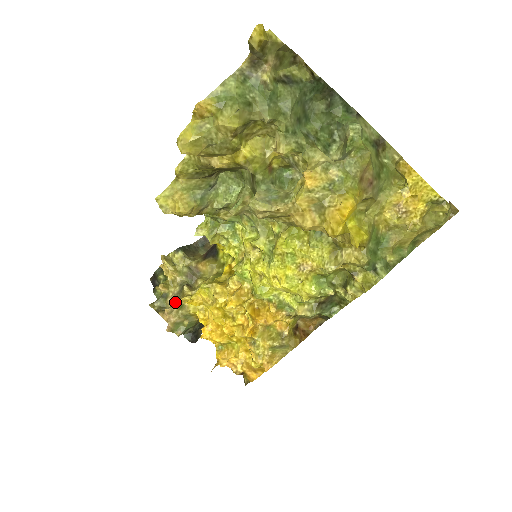
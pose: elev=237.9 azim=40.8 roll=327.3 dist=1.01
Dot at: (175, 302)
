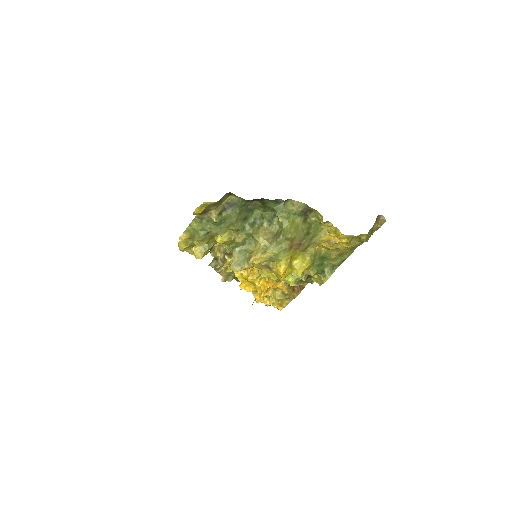
Dot at: (223, 264)
